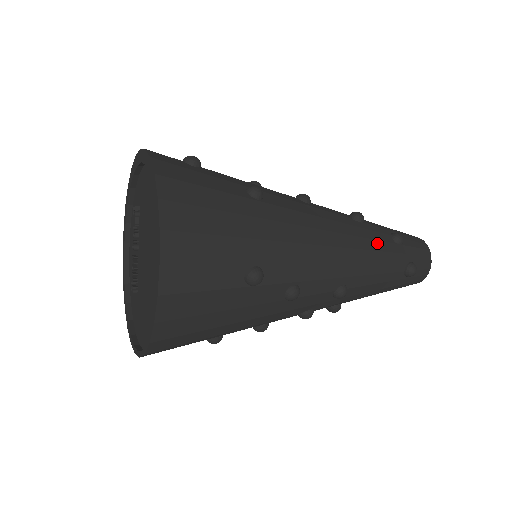
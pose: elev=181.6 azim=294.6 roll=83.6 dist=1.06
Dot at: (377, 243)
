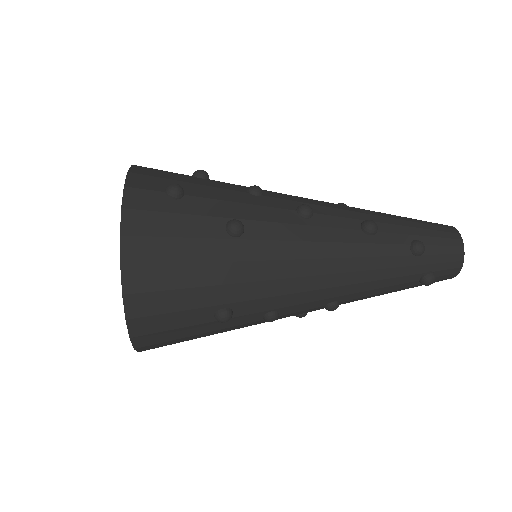
Dot at: (384, 260)
